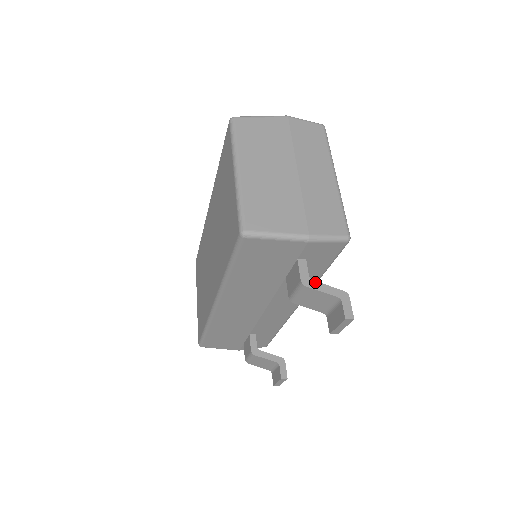
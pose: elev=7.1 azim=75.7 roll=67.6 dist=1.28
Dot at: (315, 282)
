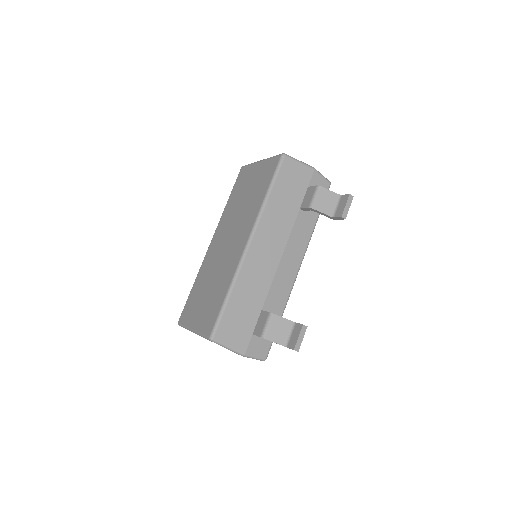
Dot at: (324, 189)
